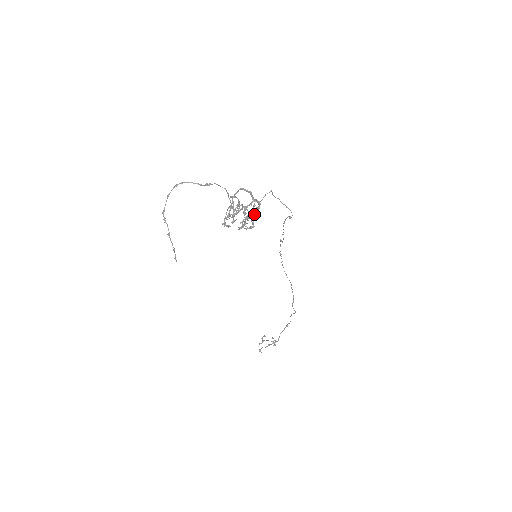
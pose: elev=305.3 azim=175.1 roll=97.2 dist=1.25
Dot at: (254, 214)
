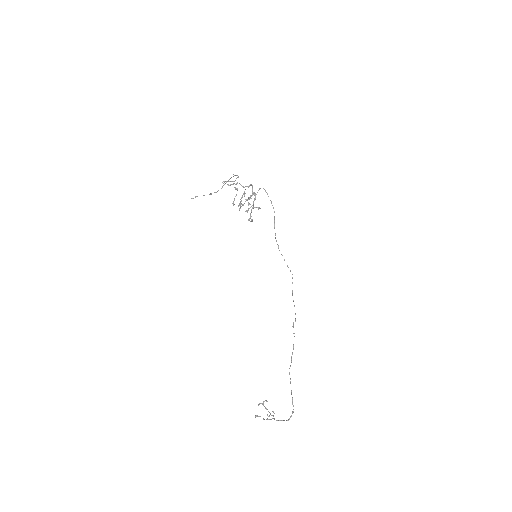
Dot at: (252, 205)
